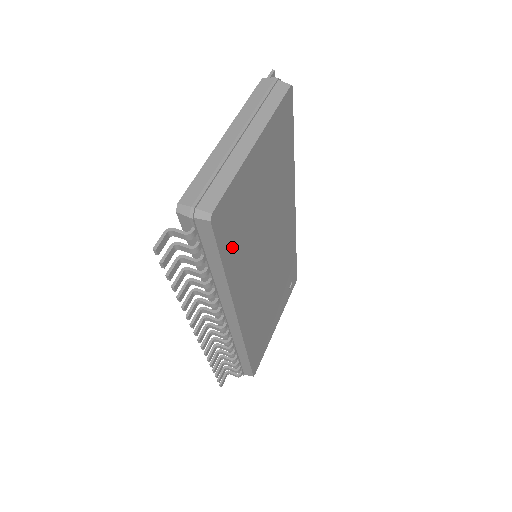
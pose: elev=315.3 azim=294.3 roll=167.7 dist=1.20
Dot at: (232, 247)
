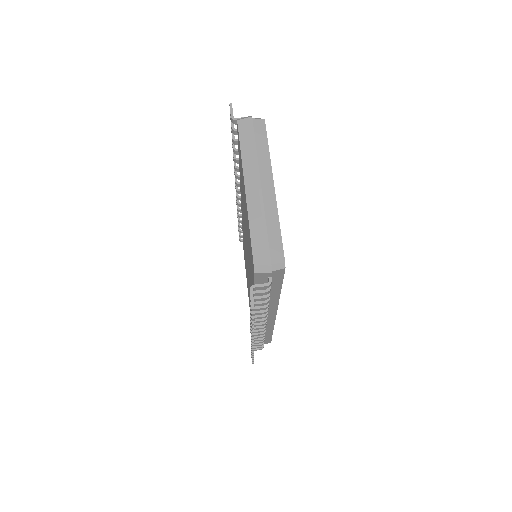
Dot at: occluded
